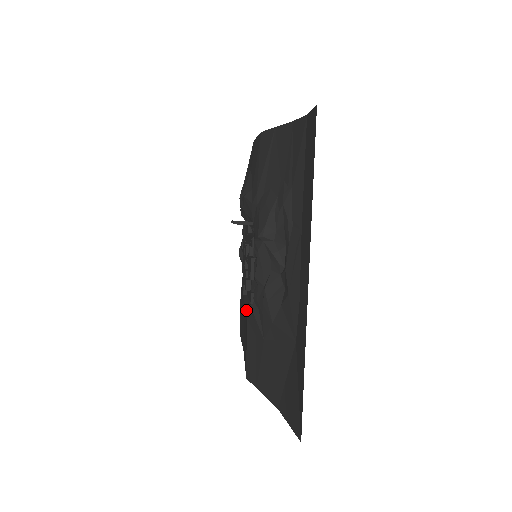
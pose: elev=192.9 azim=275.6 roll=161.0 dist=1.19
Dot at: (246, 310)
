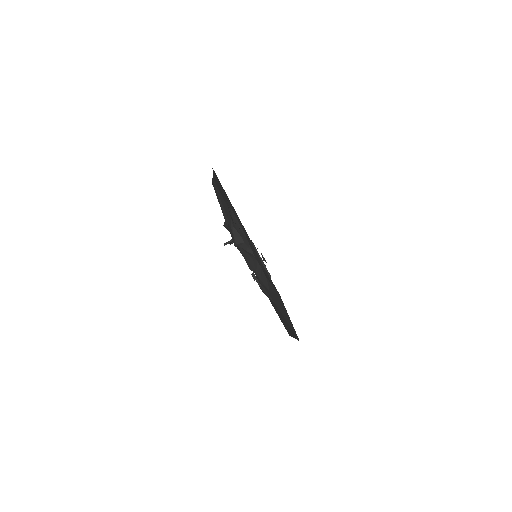
Dot at: occluded
